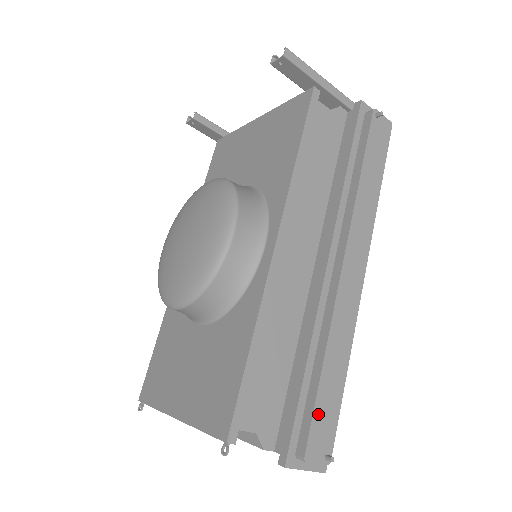
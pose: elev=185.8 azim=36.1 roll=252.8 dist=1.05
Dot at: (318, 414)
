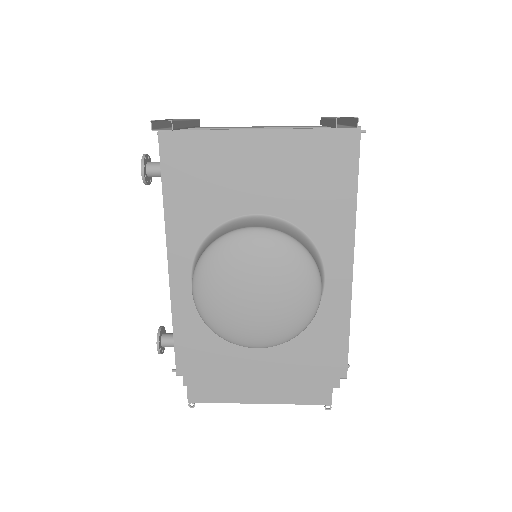
Dot at: occluded
